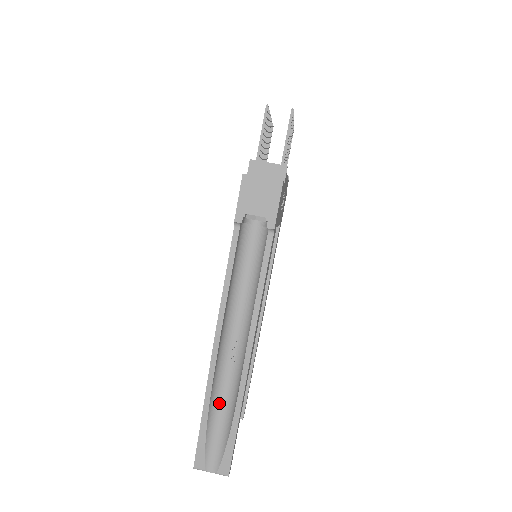
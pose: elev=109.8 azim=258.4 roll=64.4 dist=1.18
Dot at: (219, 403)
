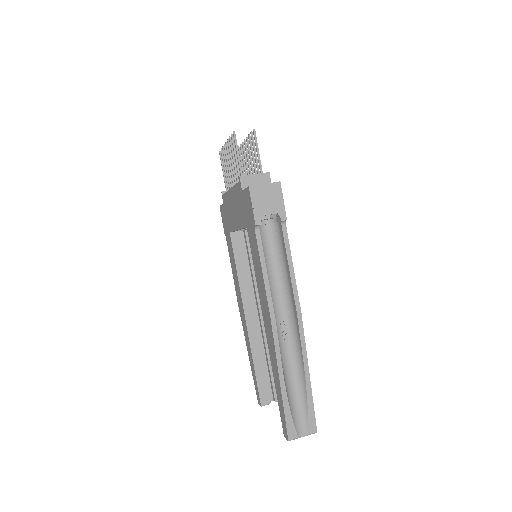
Dot at: (288, 377)
